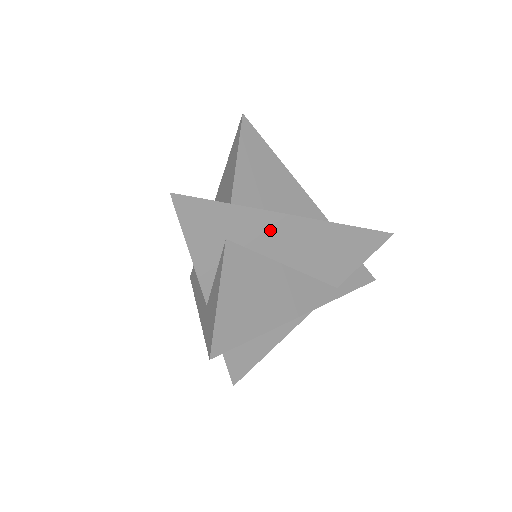
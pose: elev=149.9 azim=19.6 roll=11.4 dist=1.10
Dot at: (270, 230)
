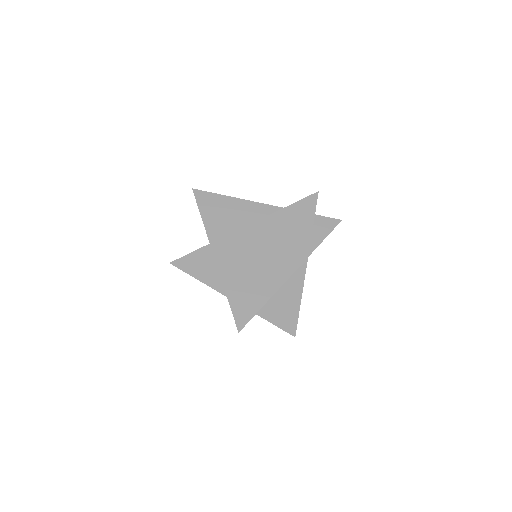
Dot at: (237, 244)
